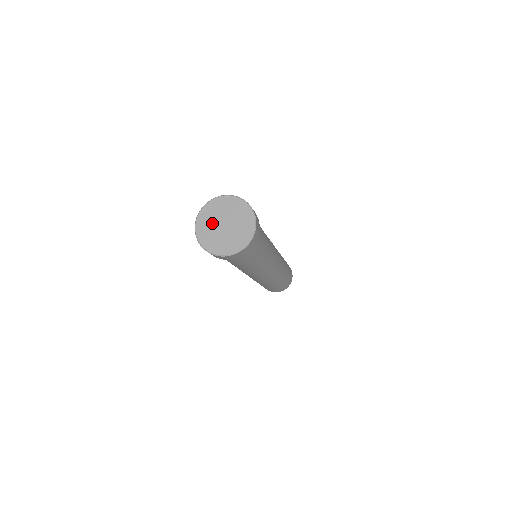
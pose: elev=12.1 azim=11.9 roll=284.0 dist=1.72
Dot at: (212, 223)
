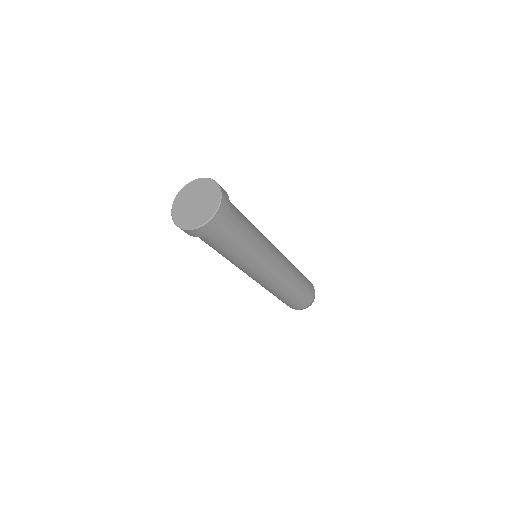
Dot at: (187, 198)
